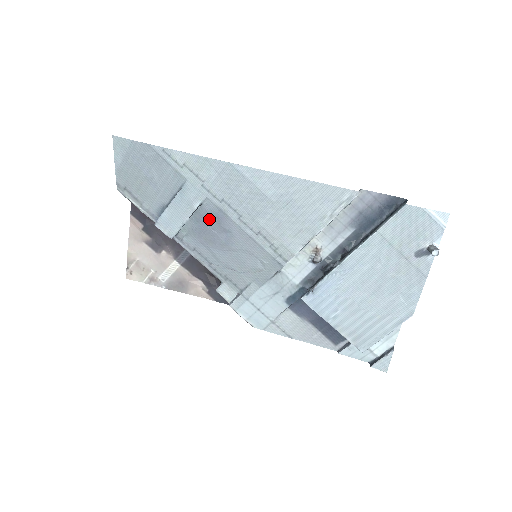
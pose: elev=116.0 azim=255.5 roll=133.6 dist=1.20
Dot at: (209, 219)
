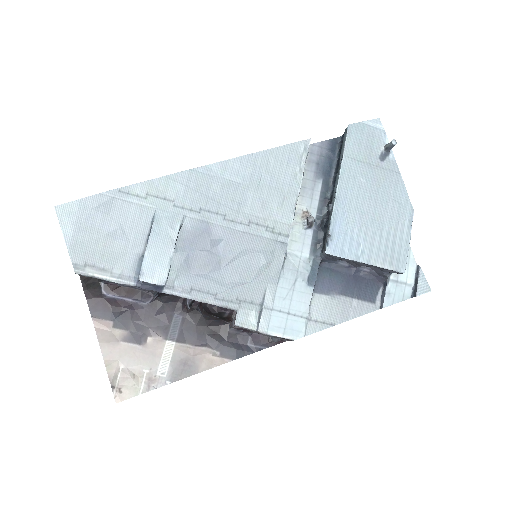
Dot at: (195, 239)
